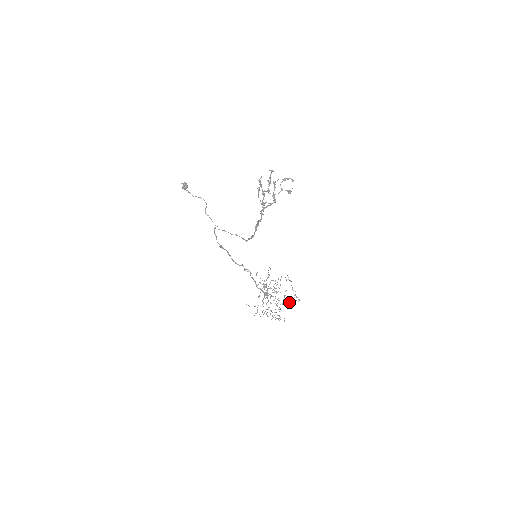
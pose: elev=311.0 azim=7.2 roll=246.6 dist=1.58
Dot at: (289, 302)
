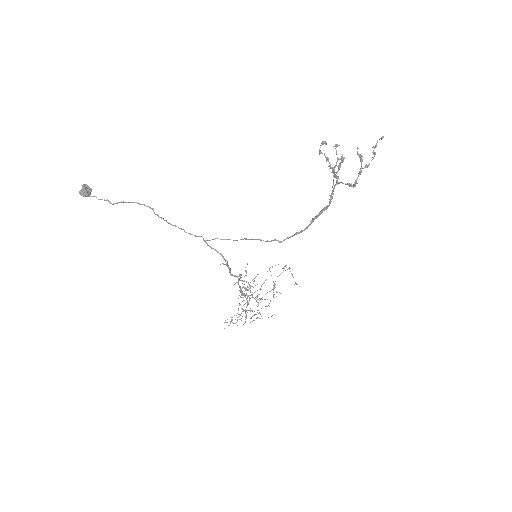
Dot at: (280, 293)
